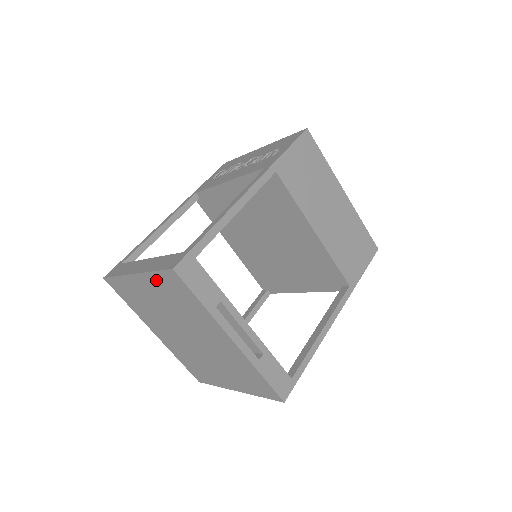
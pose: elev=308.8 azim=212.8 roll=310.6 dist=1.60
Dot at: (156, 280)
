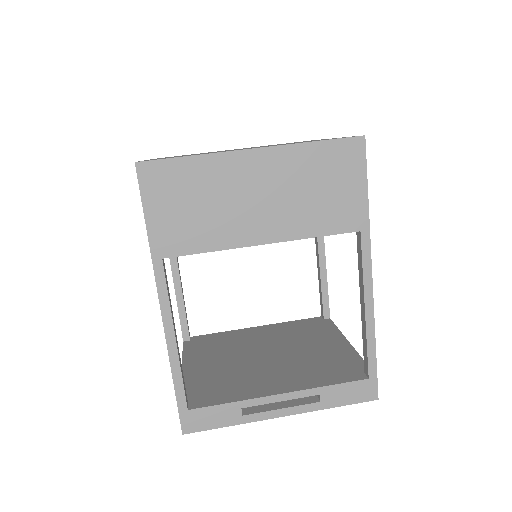
Dot at: occluded
